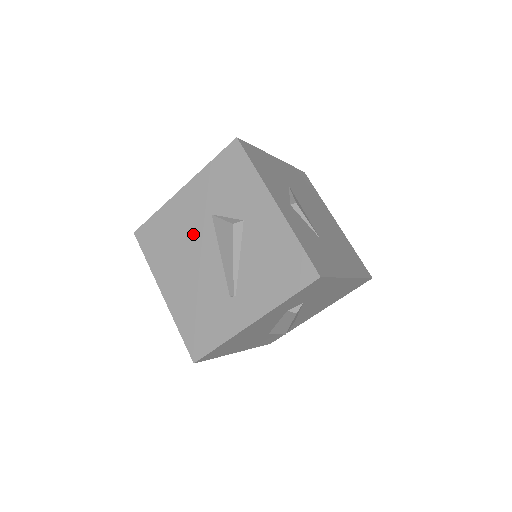
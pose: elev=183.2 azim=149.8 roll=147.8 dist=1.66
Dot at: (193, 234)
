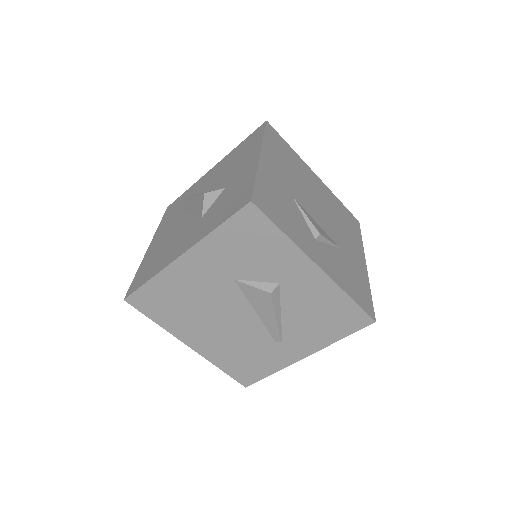
Dot at: (213, 298)
